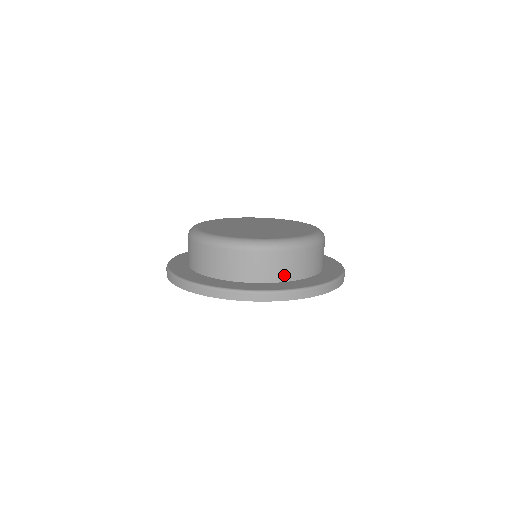
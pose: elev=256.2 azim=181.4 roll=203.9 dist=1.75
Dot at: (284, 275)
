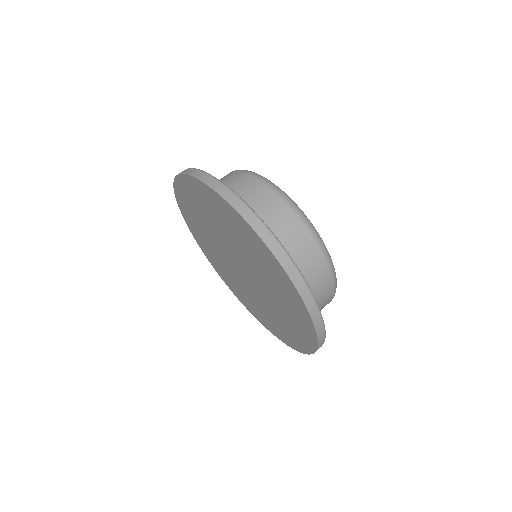
Dot at: occluded
